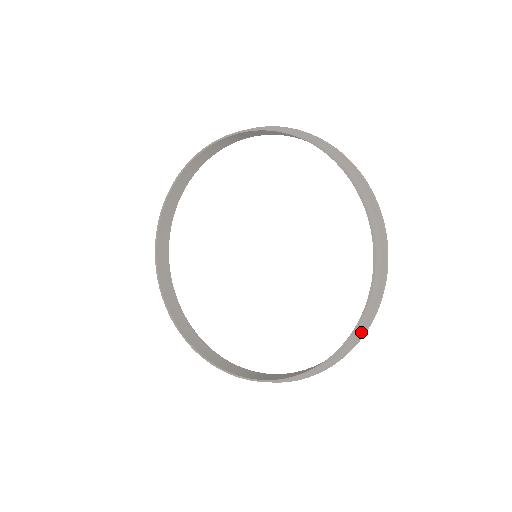
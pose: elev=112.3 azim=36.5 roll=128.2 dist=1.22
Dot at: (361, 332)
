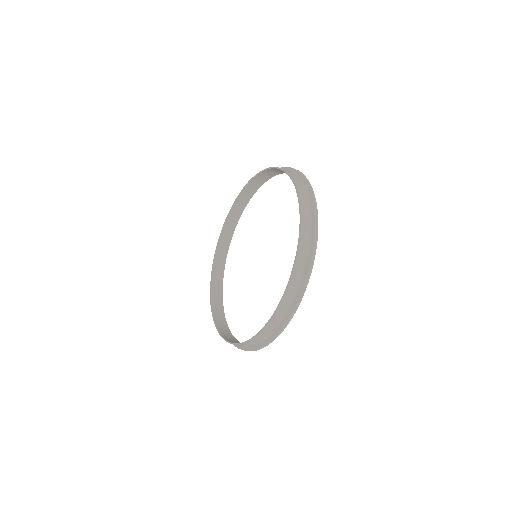
Dot at: (311, 247)
